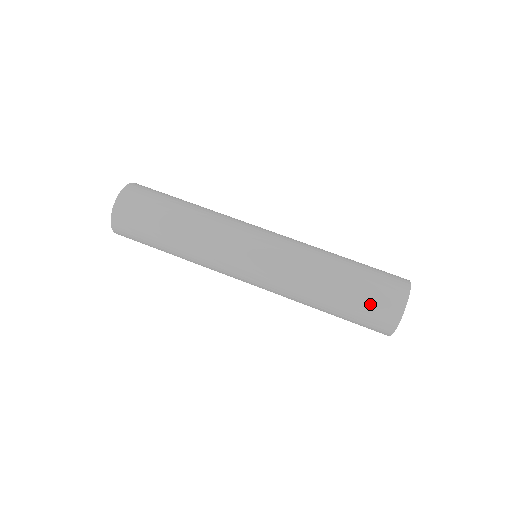
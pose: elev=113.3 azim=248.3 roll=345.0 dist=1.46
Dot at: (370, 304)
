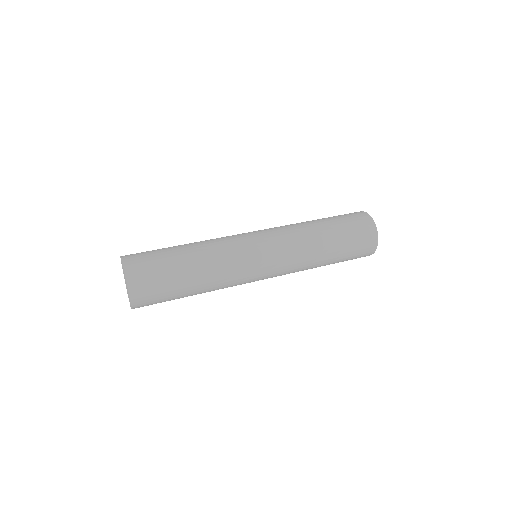
Dot at: (357, 245)
